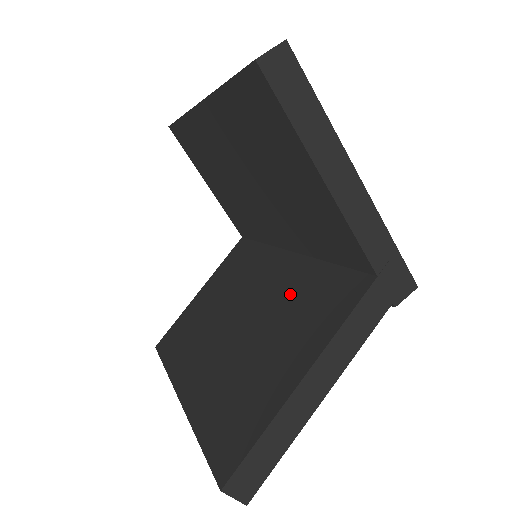
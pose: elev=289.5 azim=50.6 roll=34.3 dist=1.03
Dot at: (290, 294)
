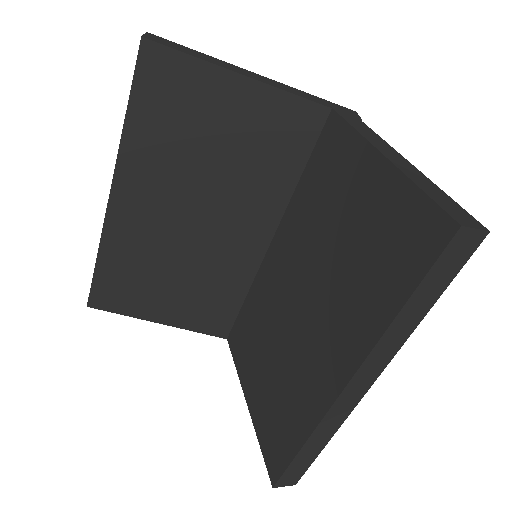
Dot at: (307, 218)
